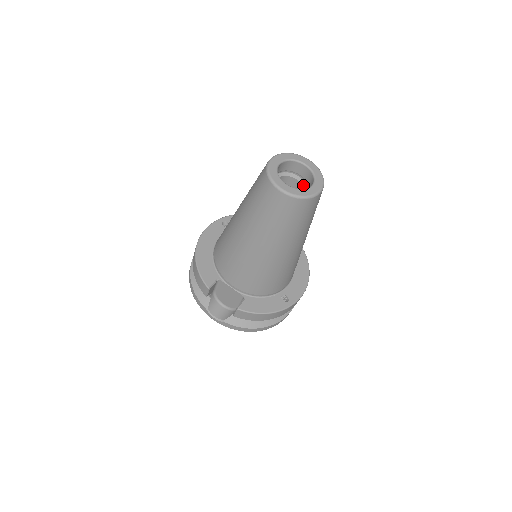
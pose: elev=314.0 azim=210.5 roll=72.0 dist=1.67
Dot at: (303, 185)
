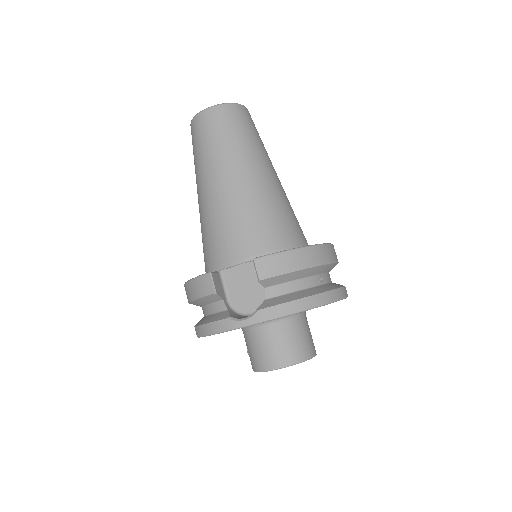
Dot at: occluded
